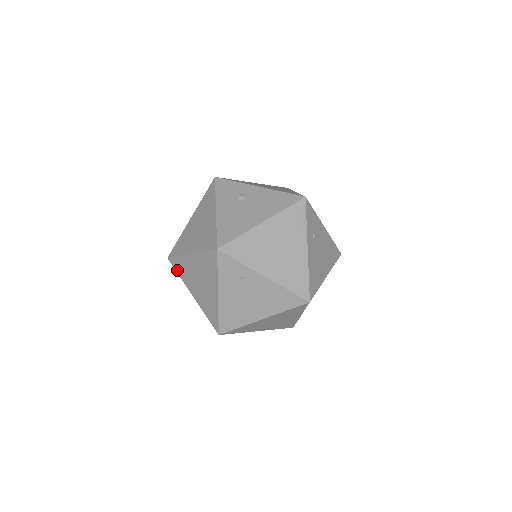
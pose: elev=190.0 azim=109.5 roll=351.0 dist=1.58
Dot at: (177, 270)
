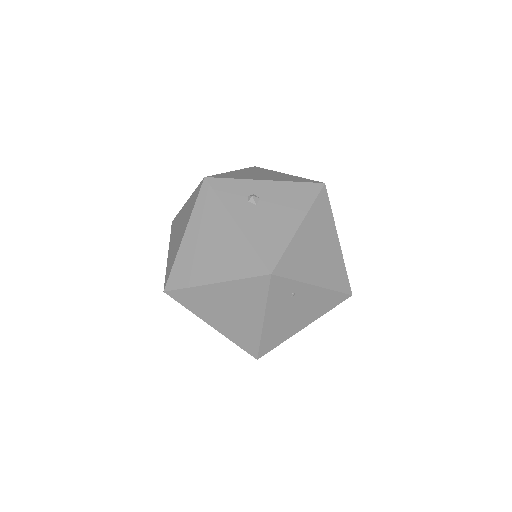
Dot at: (184, 303)
